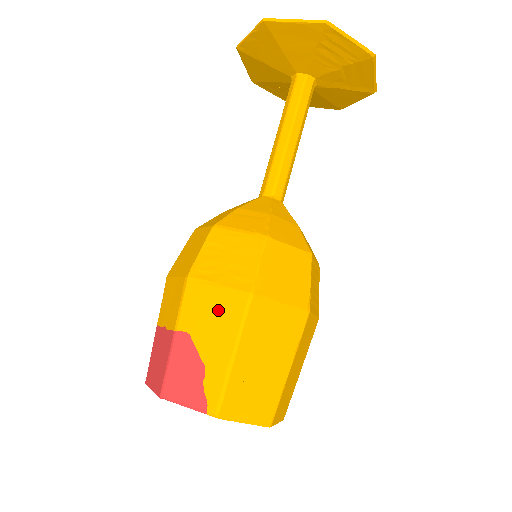
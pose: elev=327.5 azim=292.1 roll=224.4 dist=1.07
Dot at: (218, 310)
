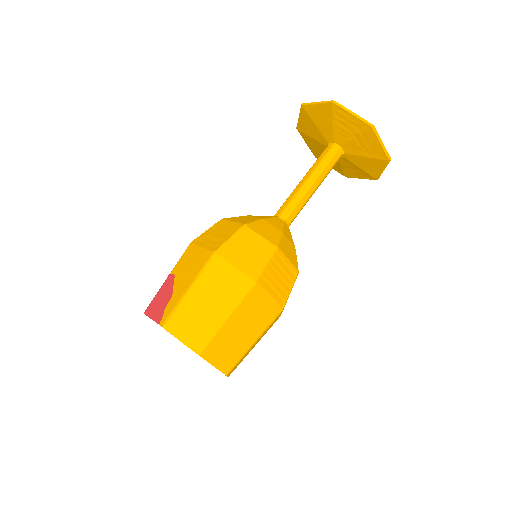
Dot at: (194, 262)
